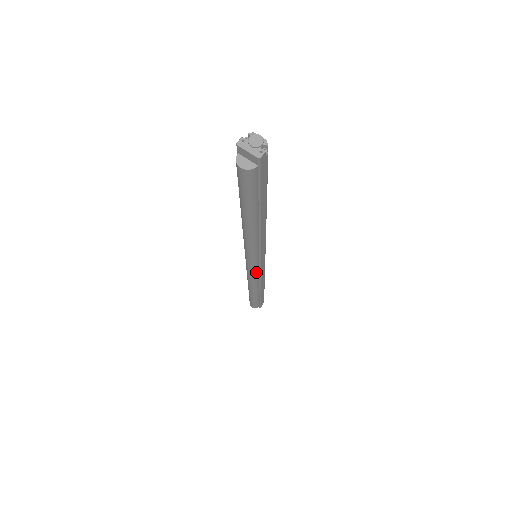
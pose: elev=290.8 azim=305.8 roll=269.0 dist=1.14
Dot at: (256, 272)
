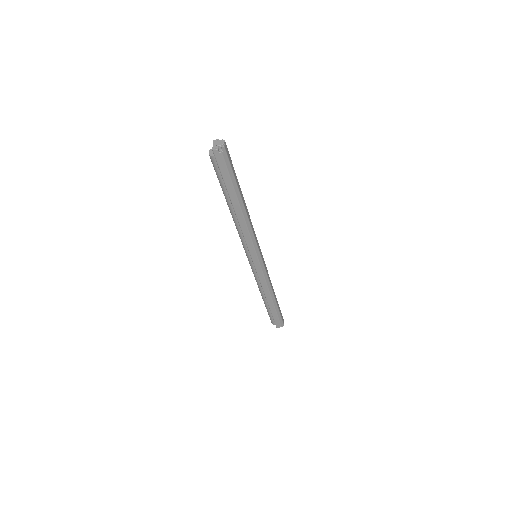
Dot at: (253, 269)
